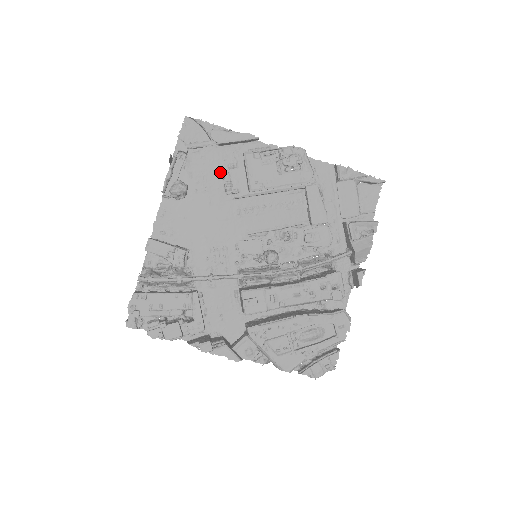
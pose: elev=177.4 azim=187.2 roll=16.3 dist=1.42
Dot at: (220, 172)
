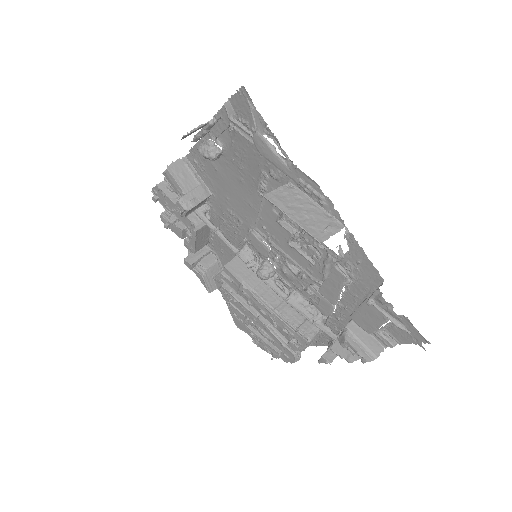
Dot at: (260, 169)
